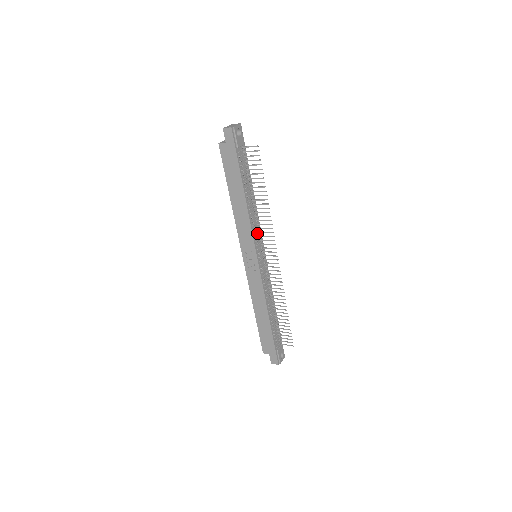
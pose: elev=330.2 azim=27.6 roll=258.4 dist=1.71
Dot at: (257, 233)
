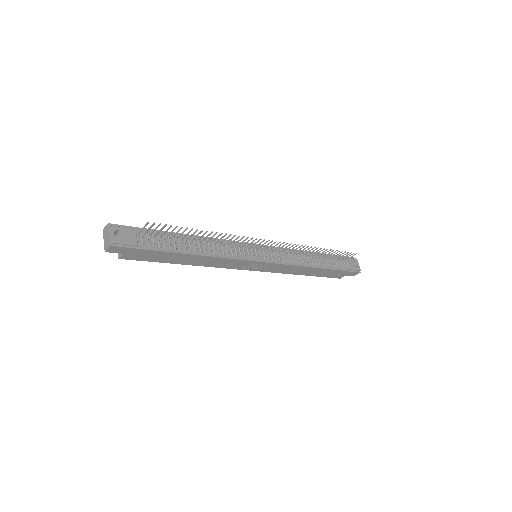
Dot at: (236, 250)
